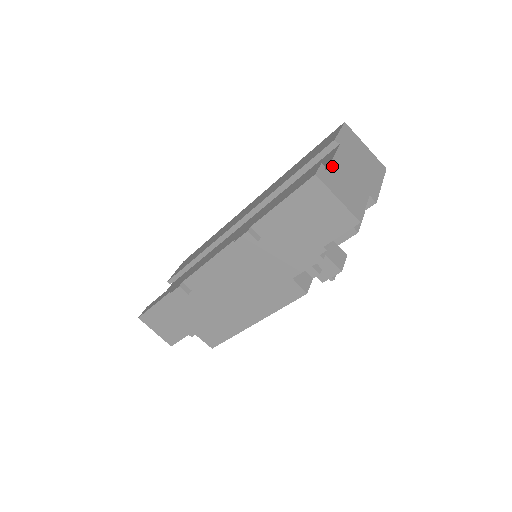
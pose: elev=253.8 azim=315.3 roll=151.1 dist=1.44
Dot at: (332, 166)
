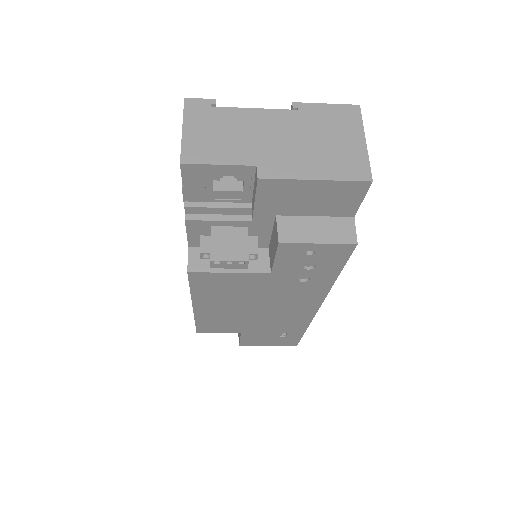
Dot at: (232, 110)
